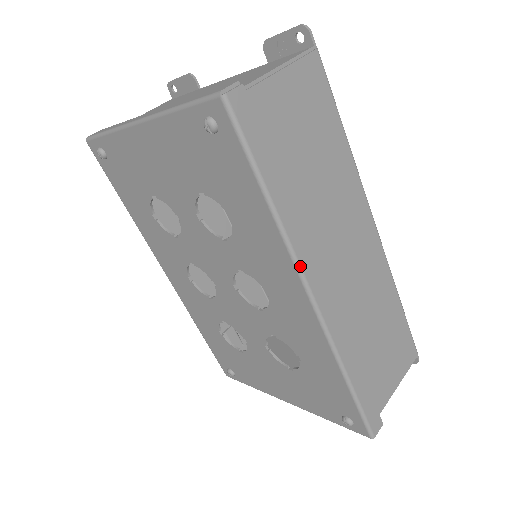
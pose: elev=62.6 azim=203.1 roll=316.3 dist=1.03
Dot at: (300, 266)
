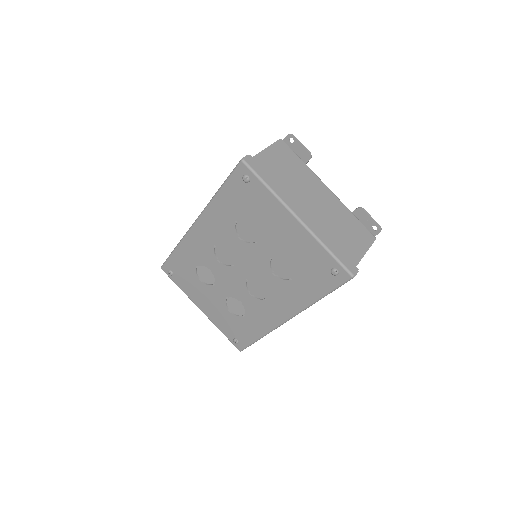
Dot at: occluded
